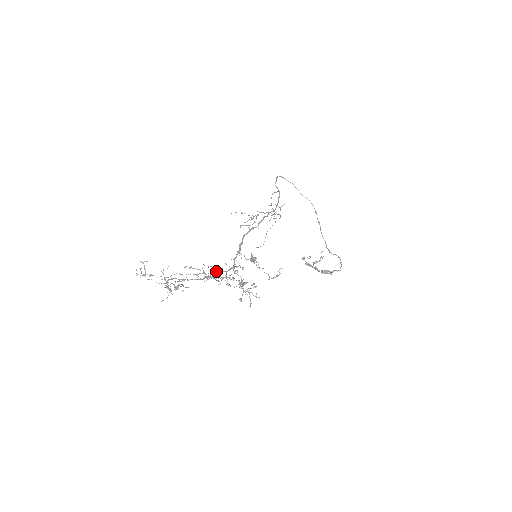
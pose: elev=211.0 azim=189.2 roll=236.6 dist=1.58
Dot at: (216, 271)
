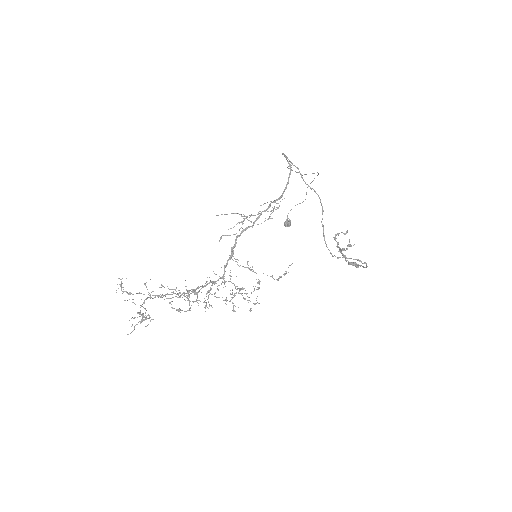
Dot at: occluded
